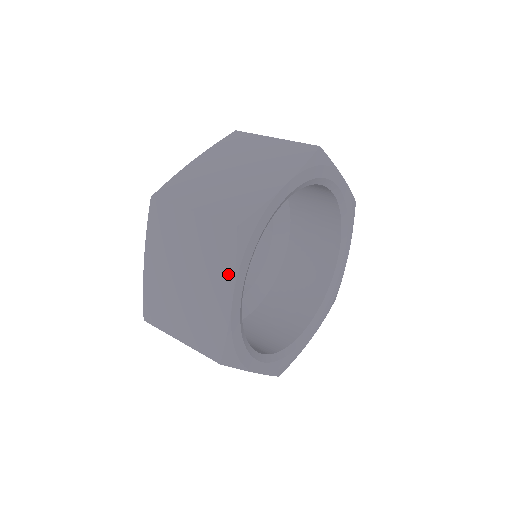
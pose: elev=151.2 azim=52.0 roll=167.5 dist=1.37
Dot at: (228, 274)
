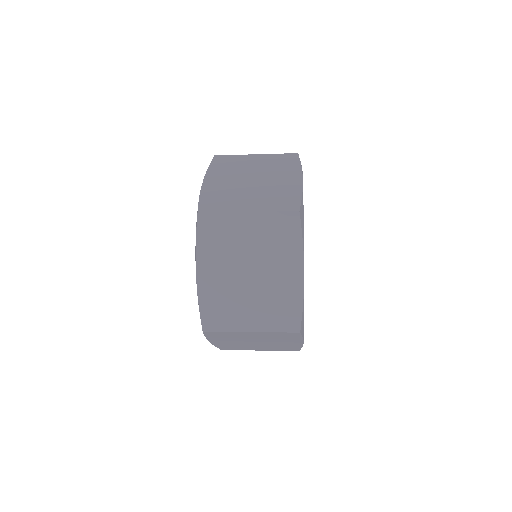
Dot at: (296, 170)
